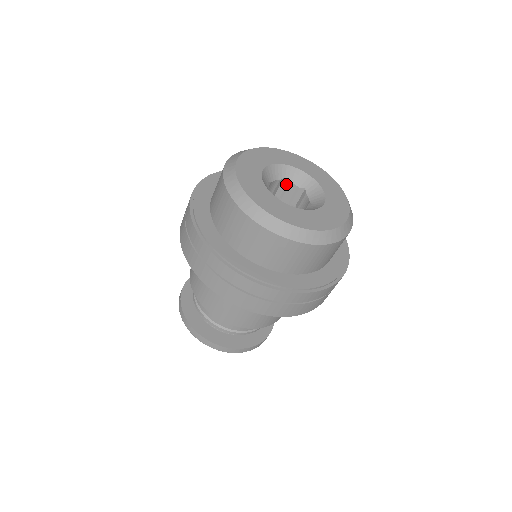
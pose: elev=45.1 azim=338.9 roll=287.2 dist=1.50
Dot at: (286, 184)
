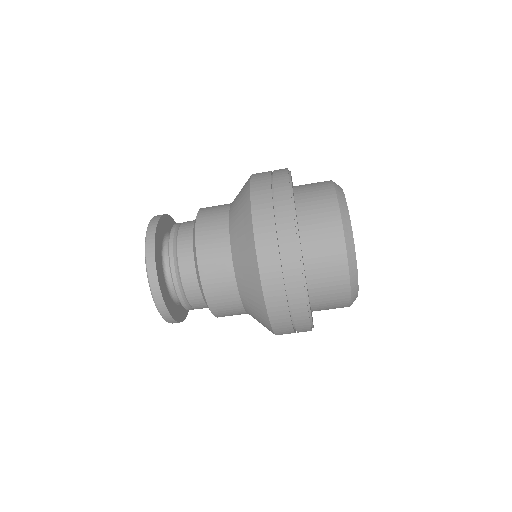
Dot at: occluded
